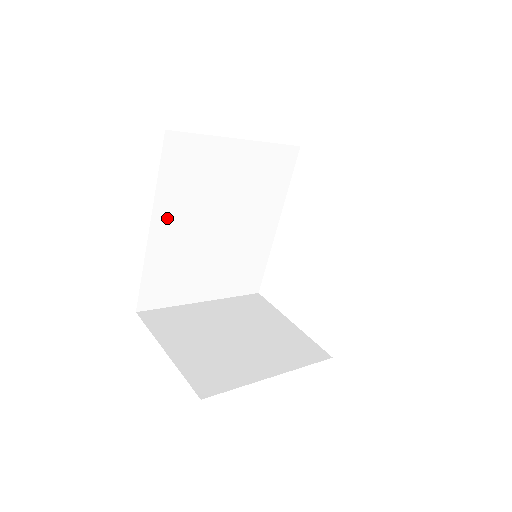
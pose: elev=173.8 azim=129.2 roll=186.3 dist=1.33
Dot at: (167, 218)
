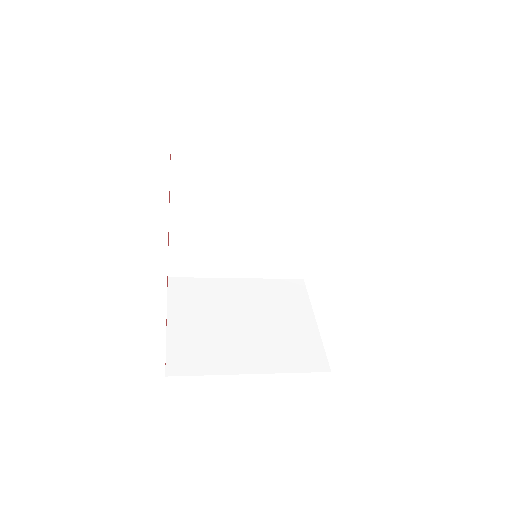
Dot at: (187, 203)
